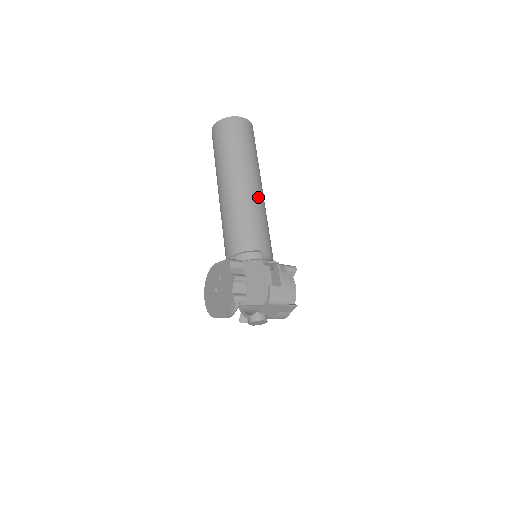
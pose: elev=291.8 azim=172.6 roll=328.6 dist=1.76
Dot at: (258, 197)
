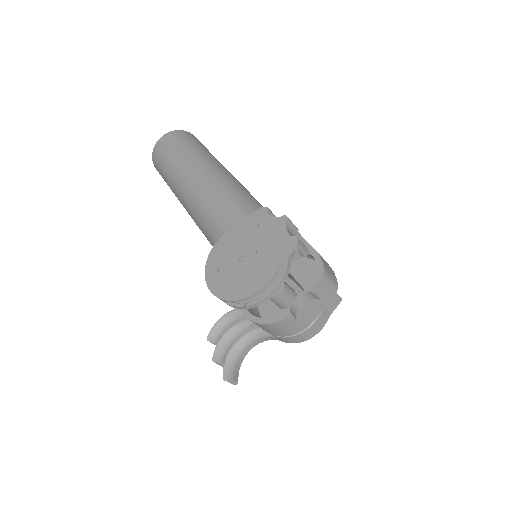
Dot at: occluded
